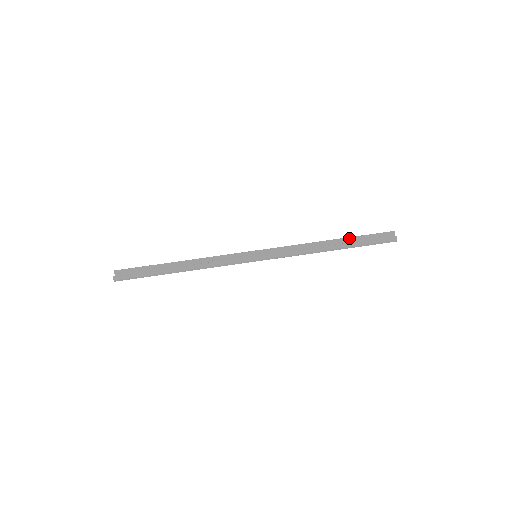
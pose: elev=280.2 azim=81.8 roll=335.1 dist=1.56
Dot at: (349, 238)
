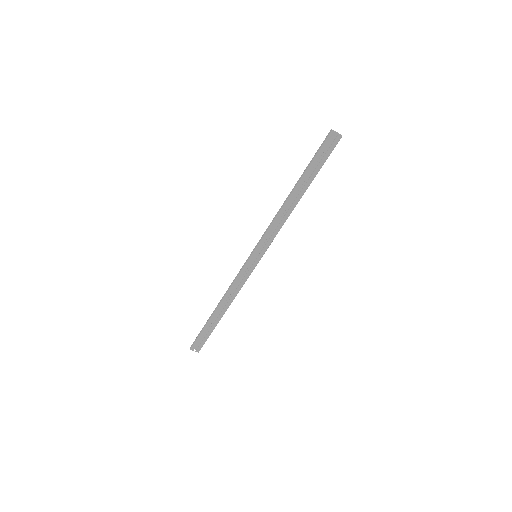
Dot at: (305, 177)
